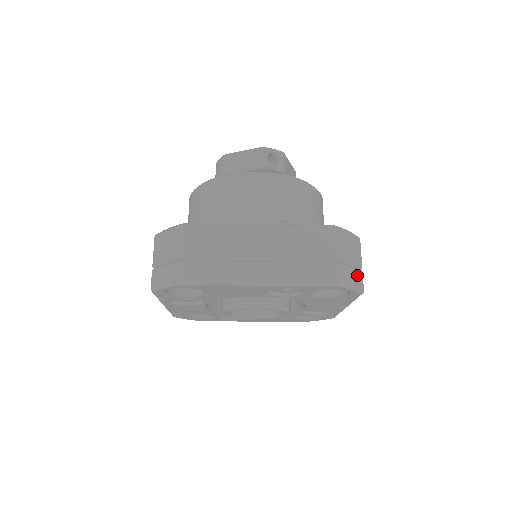
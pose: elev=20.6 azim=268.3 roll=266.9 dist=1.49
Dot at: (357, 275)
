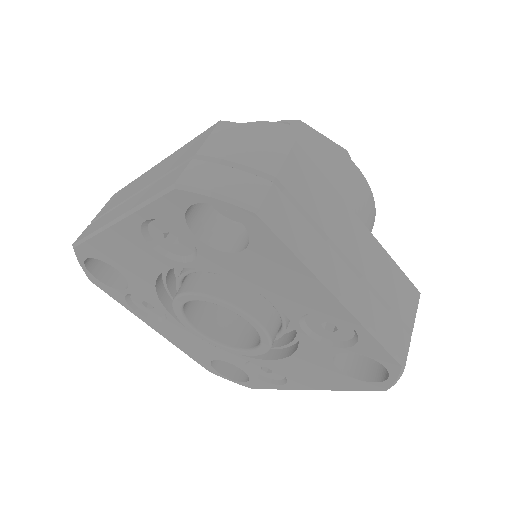
Dot at: (244, 180)
